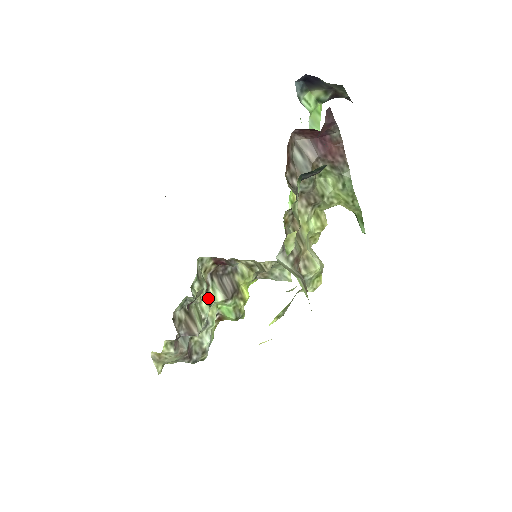
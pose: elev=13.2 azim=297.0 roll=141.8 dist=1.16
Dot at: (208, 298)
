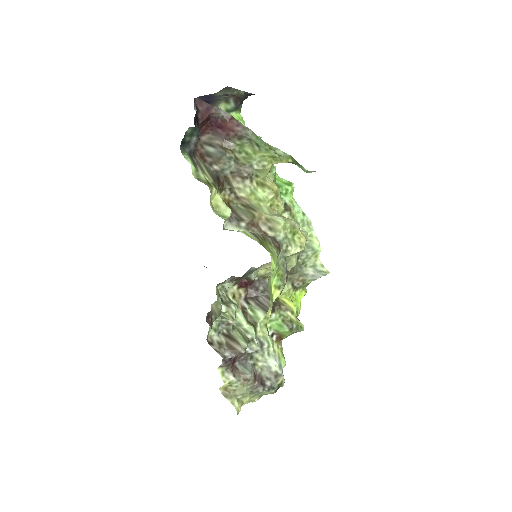
Dot at: (250, 320)
